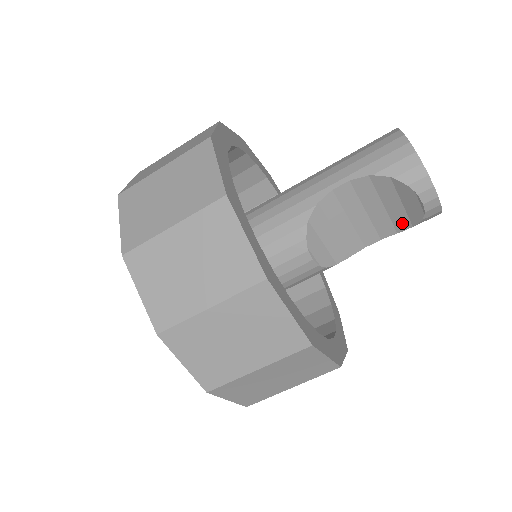
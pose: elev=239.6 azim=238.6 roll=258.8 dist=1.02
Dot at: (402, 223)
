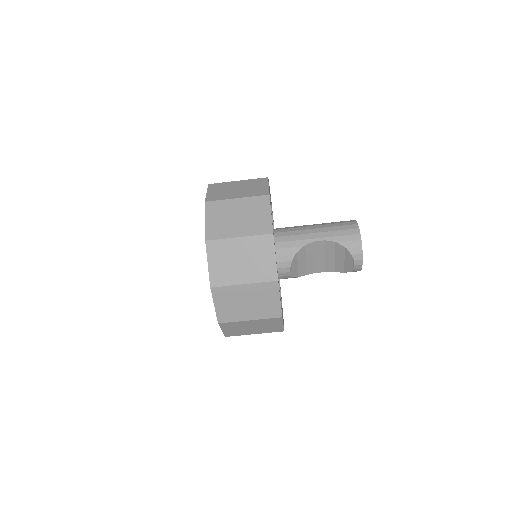
Dot at: (339, 269)
